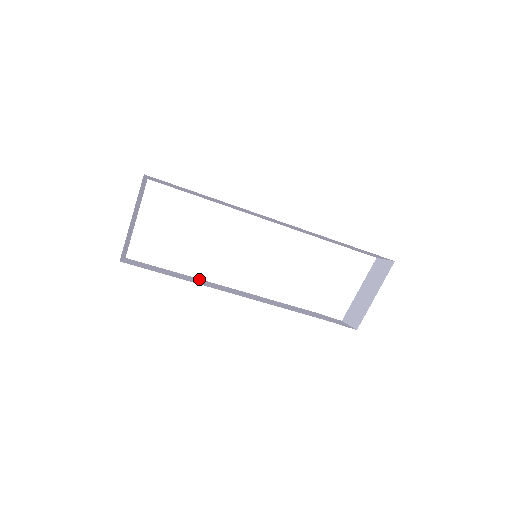
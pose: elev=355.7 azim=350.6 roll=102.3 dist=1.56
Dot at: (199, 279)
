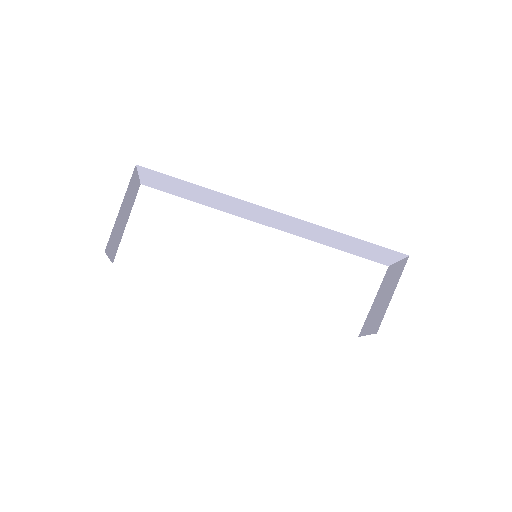
Dot at: occluded
